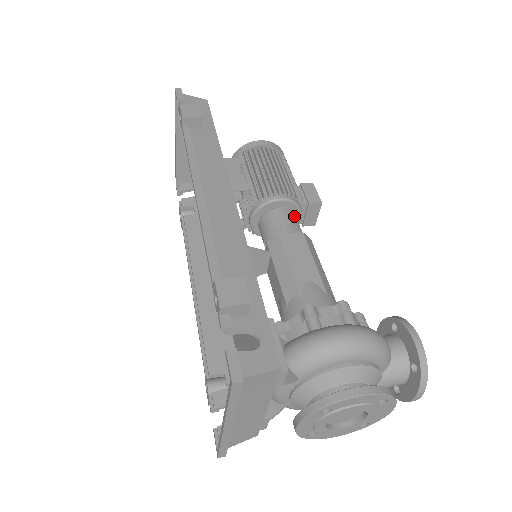
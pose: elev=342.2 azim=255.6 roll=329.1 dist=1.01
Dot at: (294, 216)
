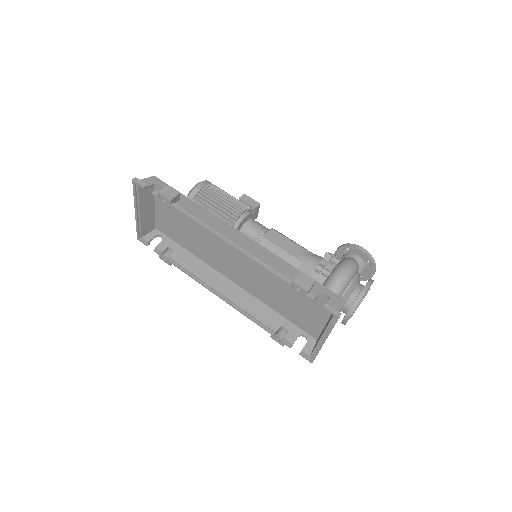
Dot at: (256, 221)
